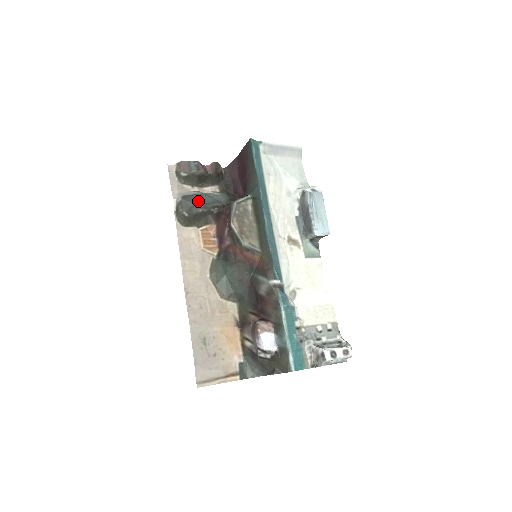
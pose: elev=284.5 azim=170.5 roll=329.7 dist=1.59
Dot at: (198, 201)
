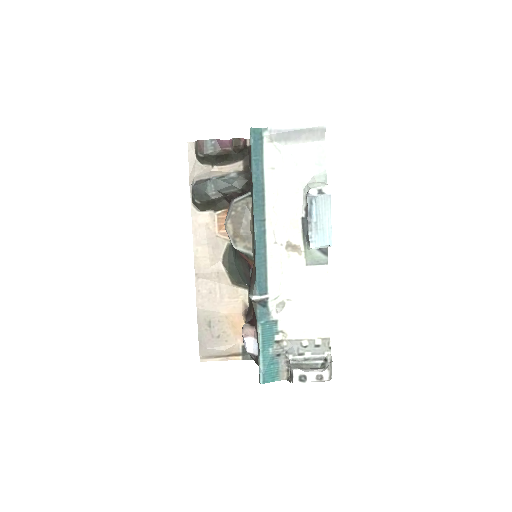
Dot at: (210, 188)
